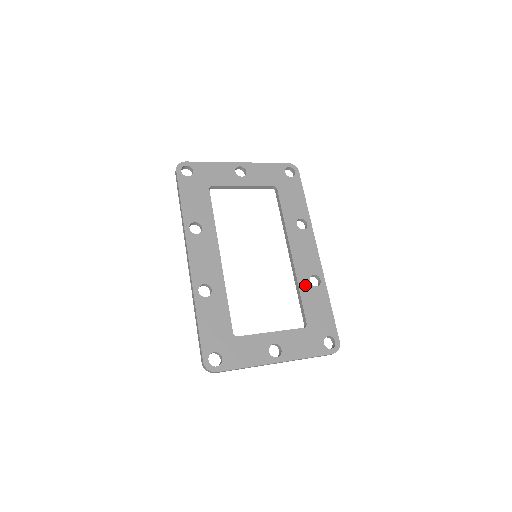
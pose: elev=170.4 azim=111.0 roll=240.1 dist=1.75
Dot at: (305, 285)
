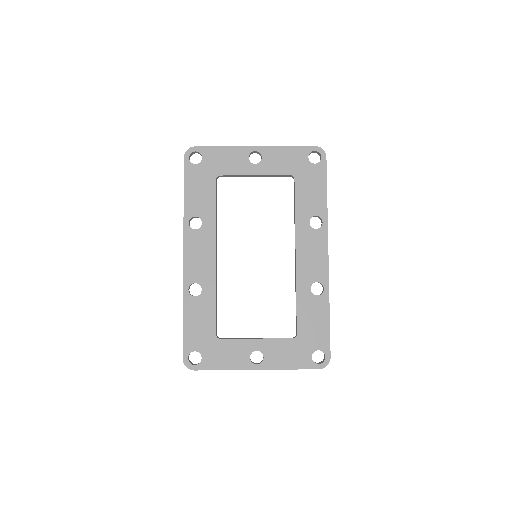
Dot at: (304, 293)
